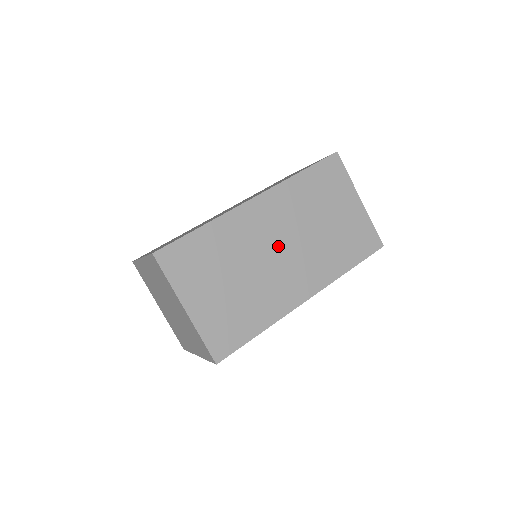
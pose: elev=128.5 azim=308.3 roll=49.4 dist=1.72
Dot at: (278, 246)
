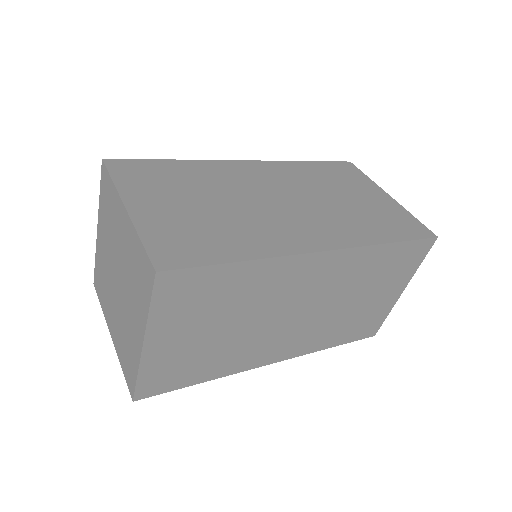
Dot at: (276, 197)
